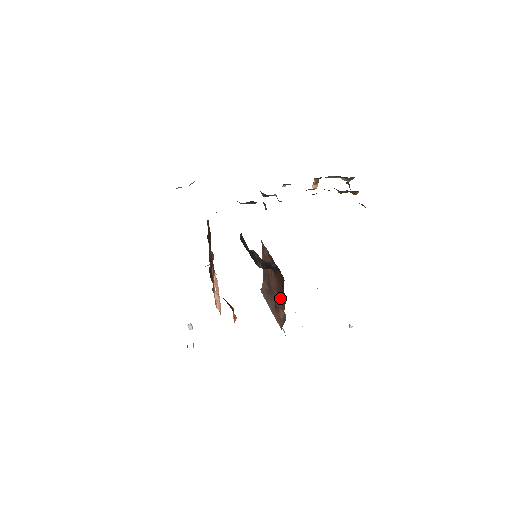
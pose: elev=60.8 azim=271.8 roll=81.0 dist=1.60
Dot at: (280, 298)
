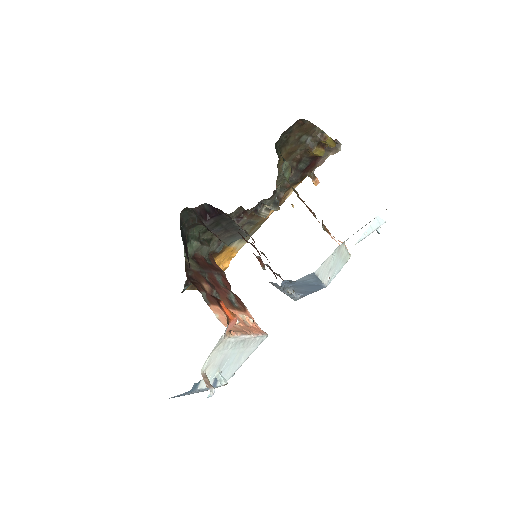
Dot at: occluded
